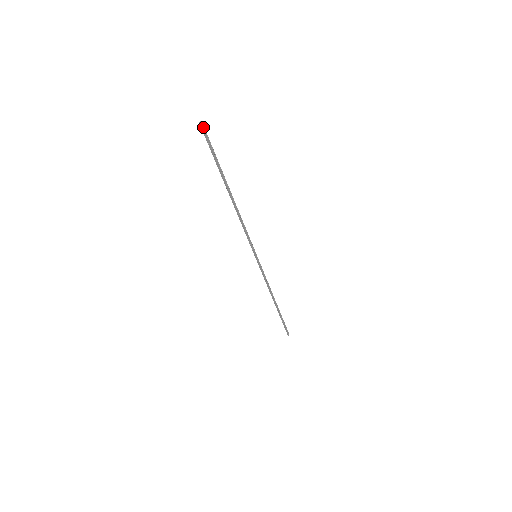
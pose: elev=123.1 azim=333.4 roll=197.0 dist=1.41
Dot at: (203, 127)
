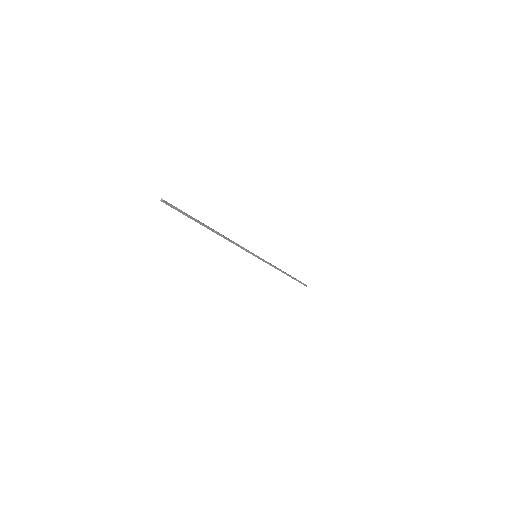
Dot at: (165, 202)
